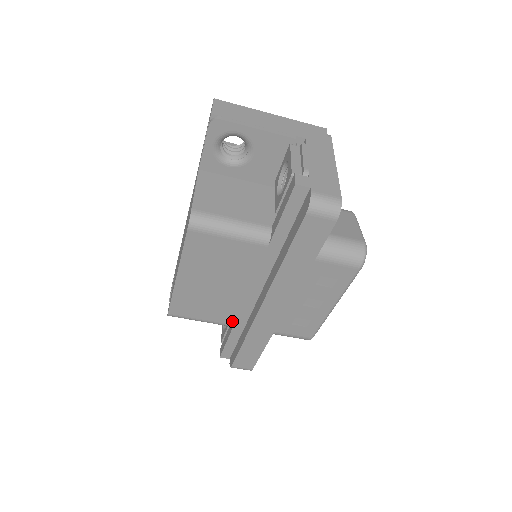
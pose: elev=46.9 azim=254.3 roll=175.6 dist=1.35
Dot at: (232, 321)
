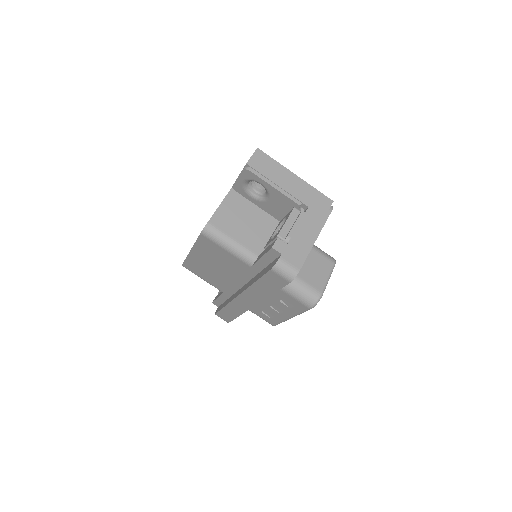
Dot at: (223, 290)
